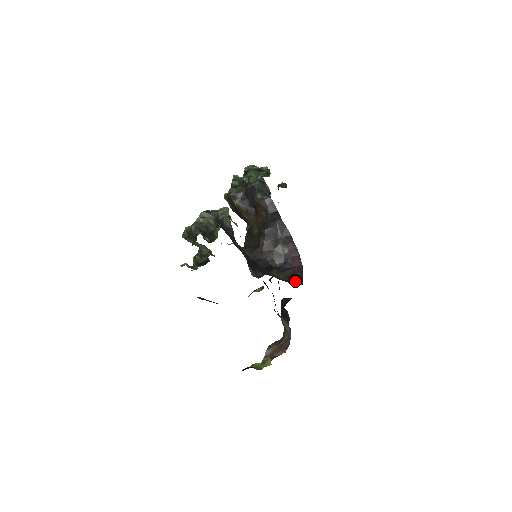
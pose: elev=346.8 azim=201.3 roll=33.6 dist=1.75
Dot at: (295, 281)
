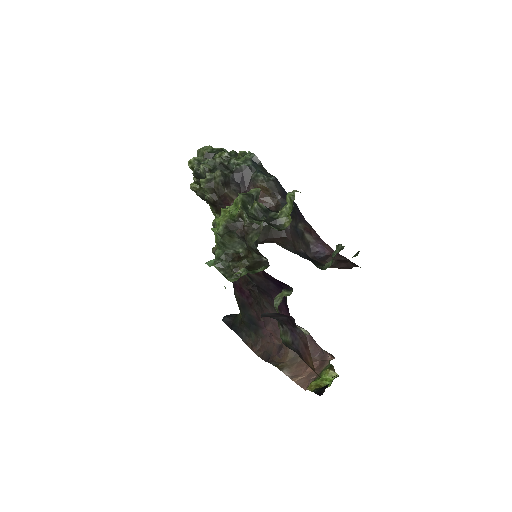
Dot at: (353, 266)
